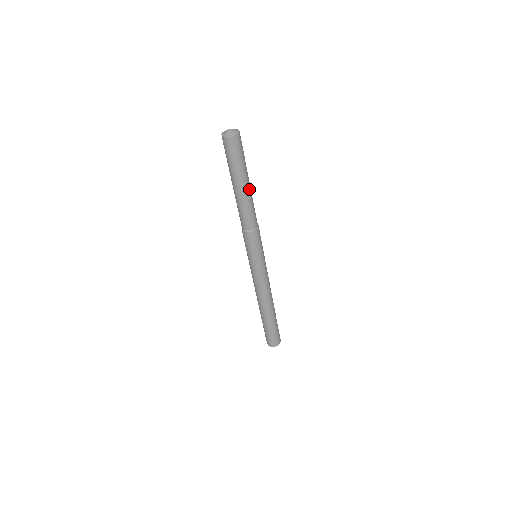
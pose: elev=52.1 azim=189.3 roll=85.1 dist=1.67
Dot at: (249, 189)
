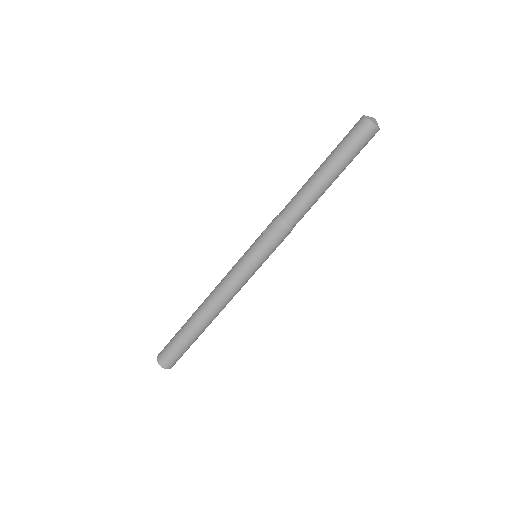
Dot at: (329, 186)
